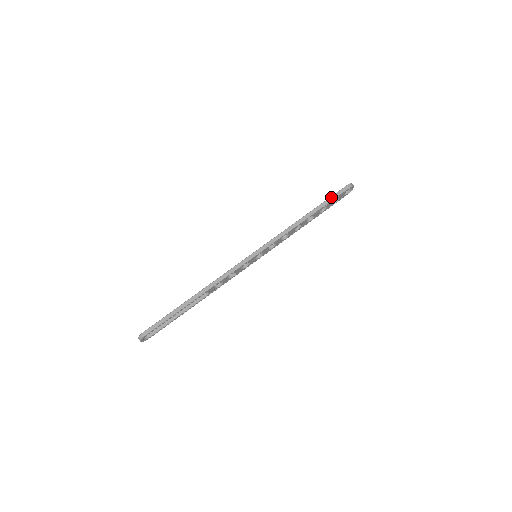
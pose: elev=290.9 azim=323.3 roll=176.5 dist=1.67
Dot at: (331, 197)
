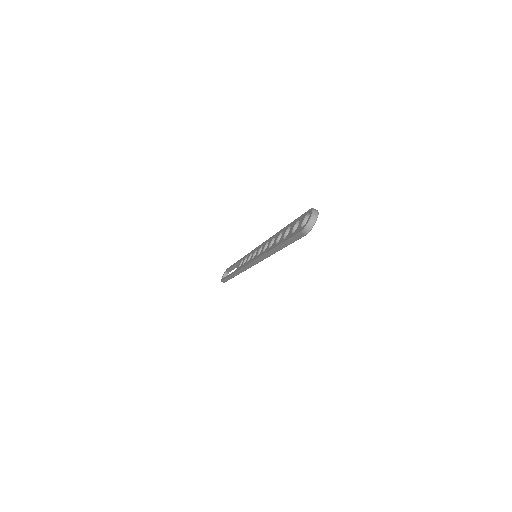
Dot at: (289, 241)
